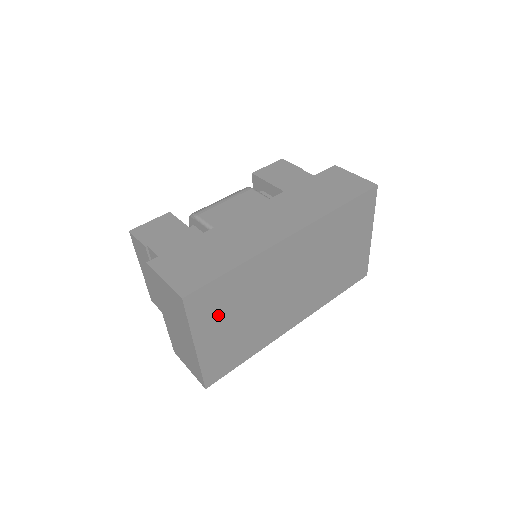
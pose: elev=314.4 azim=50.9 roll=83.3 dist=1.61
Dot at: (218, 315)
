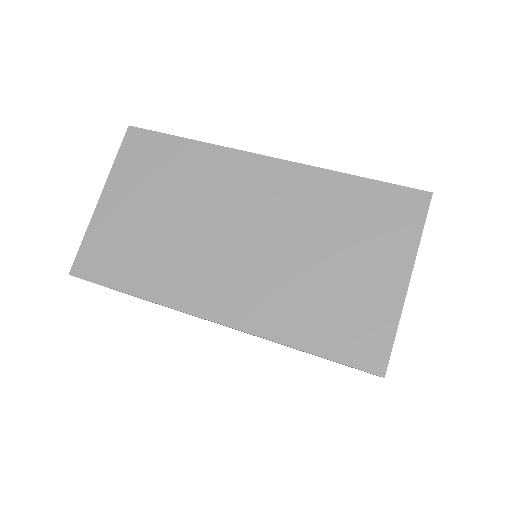
Dot at: (142, 180)
